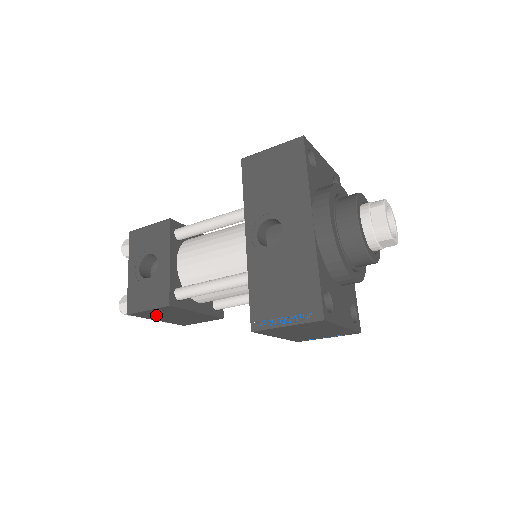
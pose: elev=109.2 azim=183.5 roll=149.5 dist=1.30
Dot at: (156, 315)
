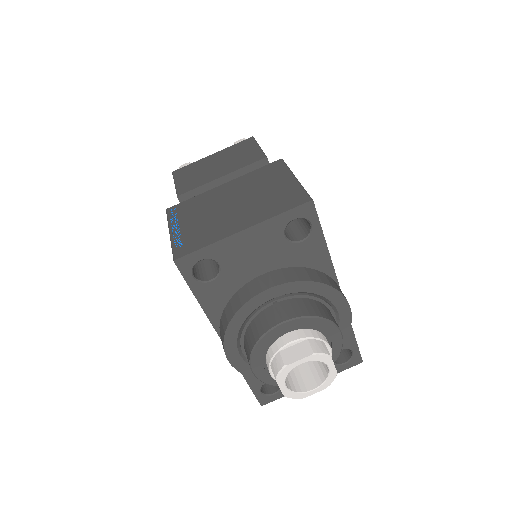
Dot at: occluded
